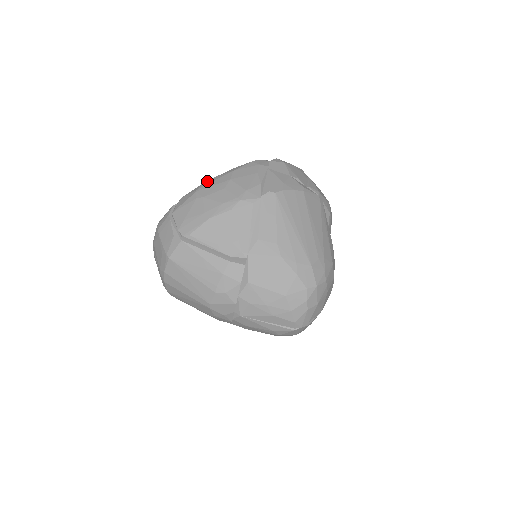
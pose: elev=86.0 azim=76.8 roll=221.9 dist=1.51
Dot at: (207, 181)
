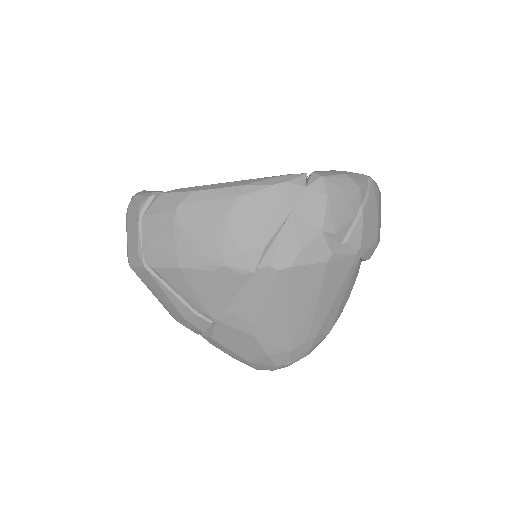
Dot at: (199, 192)
